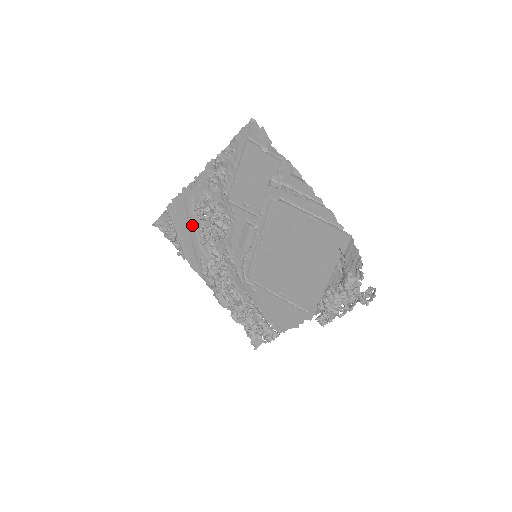
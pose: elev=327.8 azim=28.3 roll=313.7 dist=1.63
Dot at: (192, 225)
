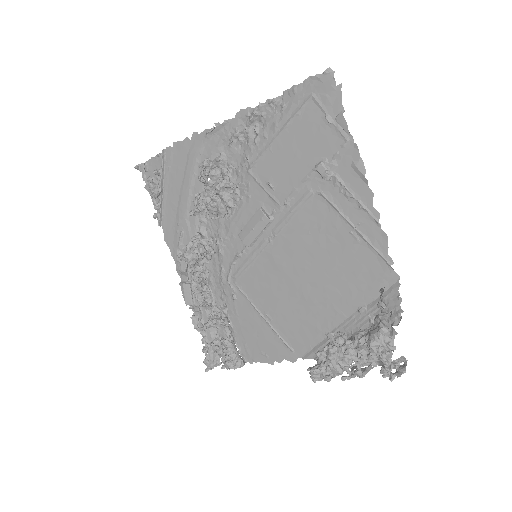
Dot at: (187, 186)
